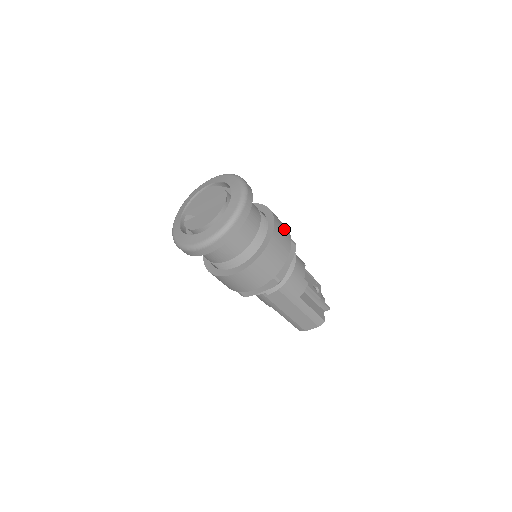
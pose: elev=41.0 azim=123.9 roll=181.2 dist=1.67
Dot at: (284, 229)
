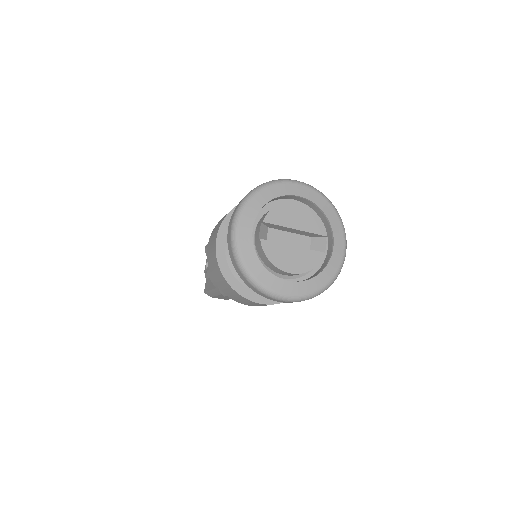
Dot at: occluded
